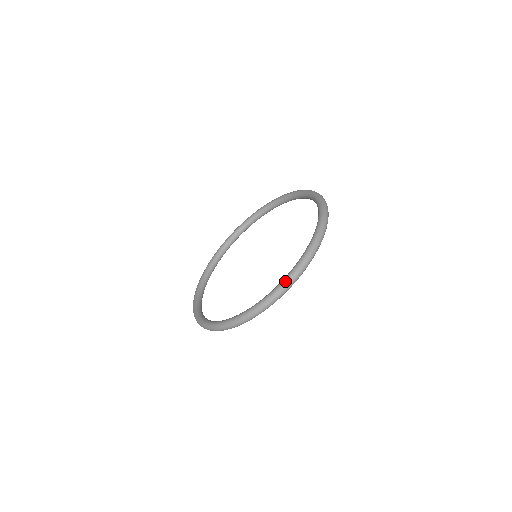
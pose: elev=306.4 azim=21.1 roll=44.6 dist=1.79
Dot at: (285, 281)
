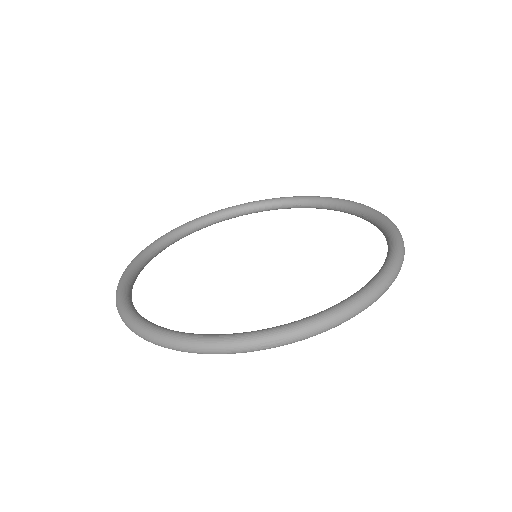
Dot at: (320, 319)
